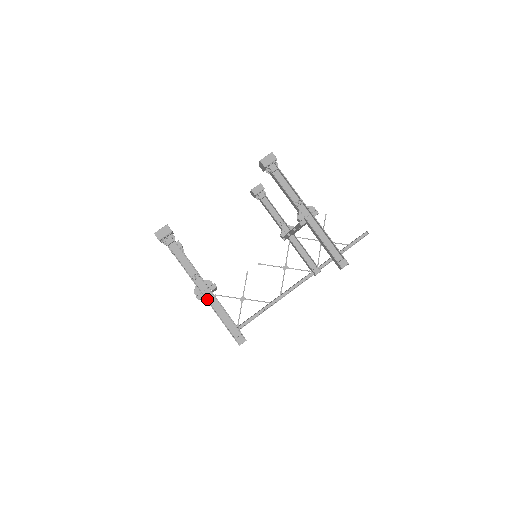
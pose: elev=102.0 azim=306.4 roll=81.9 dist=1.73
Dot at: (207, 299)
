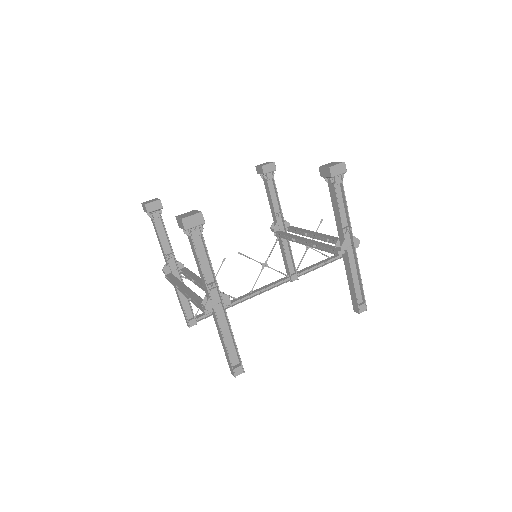
Dot at: (216, 315)
